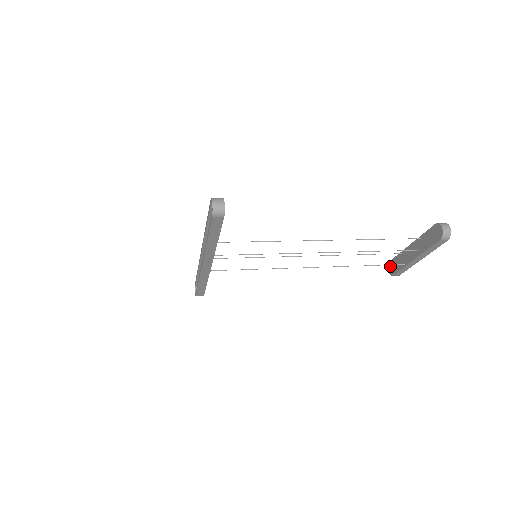
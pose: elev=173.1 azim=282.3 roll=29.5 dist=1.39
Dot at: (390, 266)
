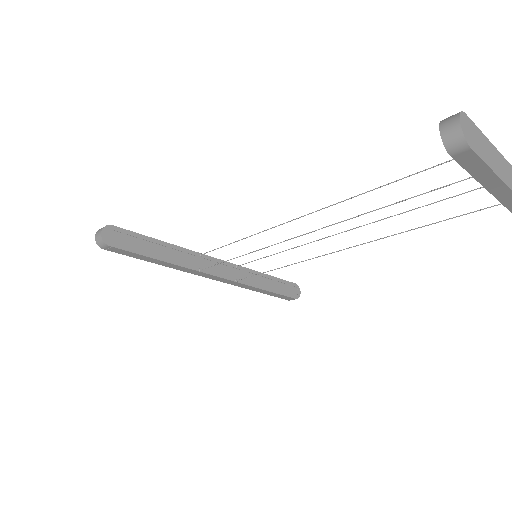
Dot at: out of frame
